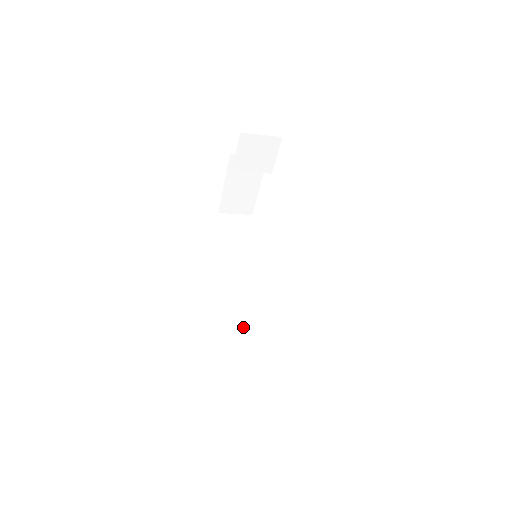
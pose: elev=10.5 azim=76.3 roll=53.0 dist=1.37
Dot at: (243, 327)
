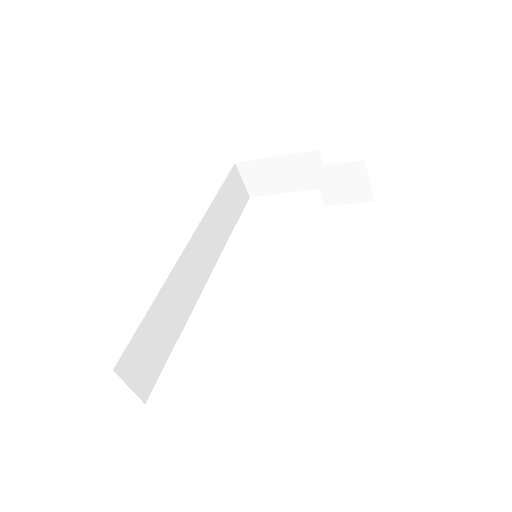
Dot at: (173, 294)
